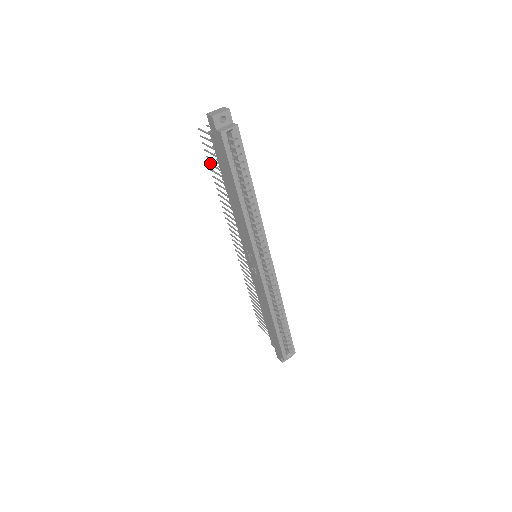
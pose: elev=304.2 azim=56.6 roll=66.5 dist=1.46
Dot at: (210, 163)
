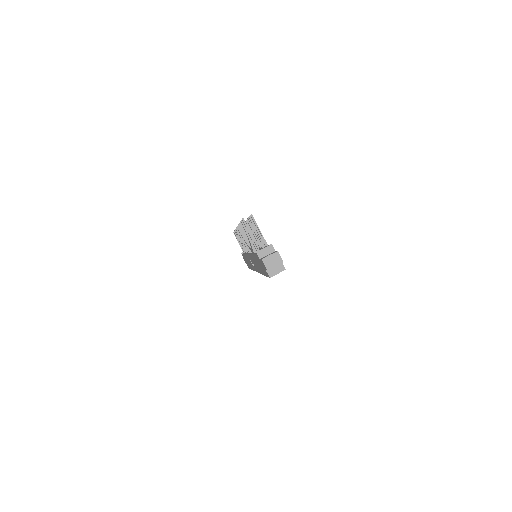
Dot at: occluded
